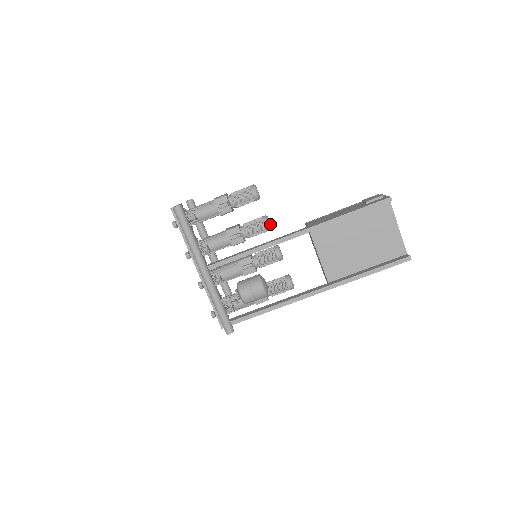
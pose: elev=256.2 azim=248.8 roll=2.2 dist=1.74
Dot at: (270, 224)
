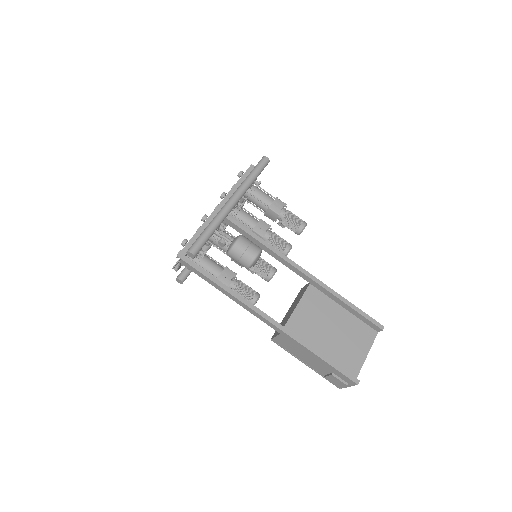
Dot at: occluded
